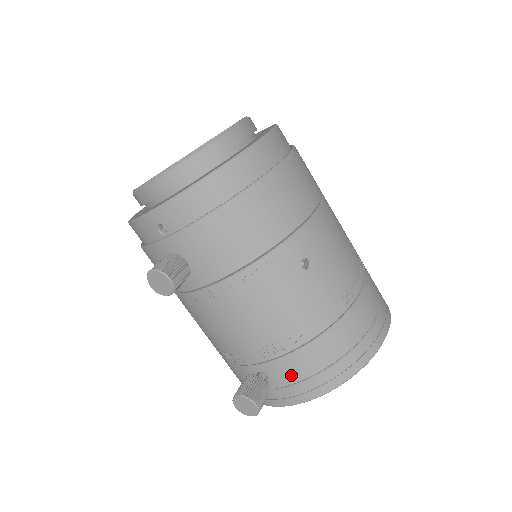
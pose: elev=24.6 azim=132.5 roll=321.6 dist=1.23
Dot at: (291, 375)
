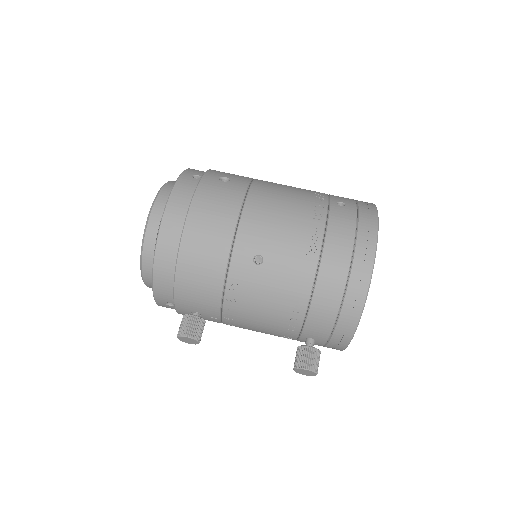
Dot at: (322, 330)
